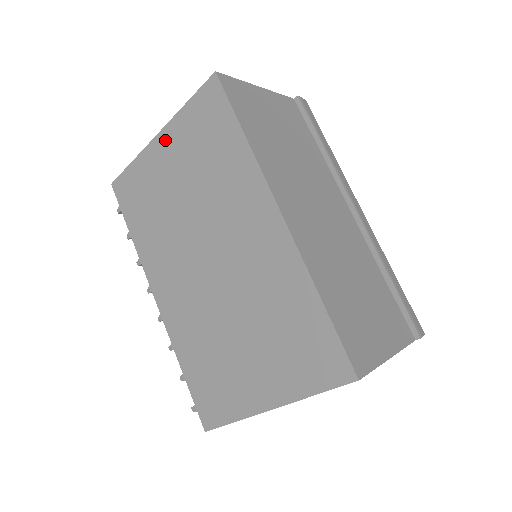
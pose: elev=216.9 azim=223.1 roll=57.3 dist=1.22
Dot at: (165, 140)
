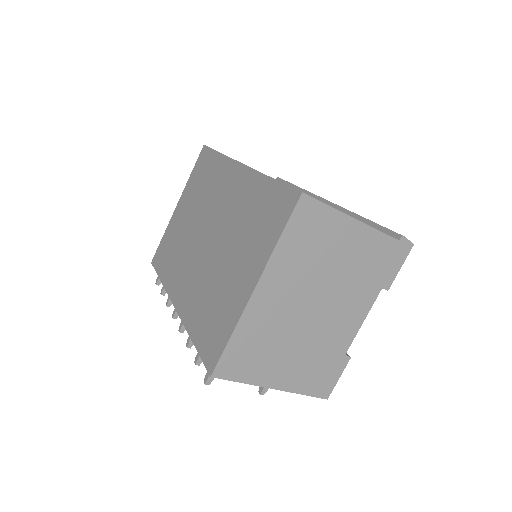
Dot at: (181, 202)
